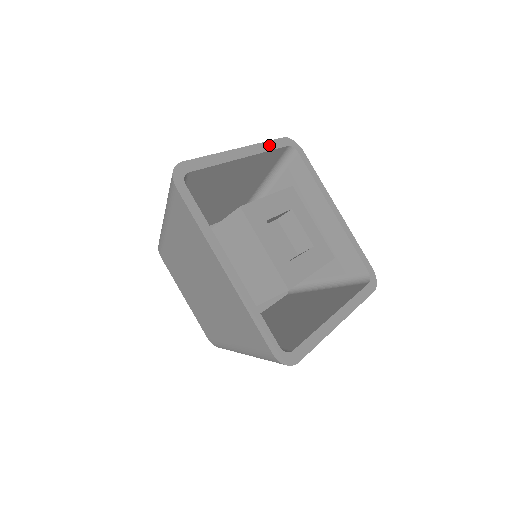
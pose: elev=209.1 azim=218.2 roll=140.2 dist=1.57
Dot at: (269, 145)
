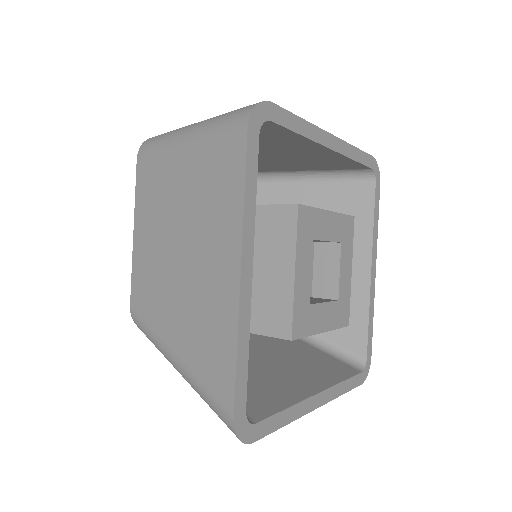
Dot at: (250, 189)
